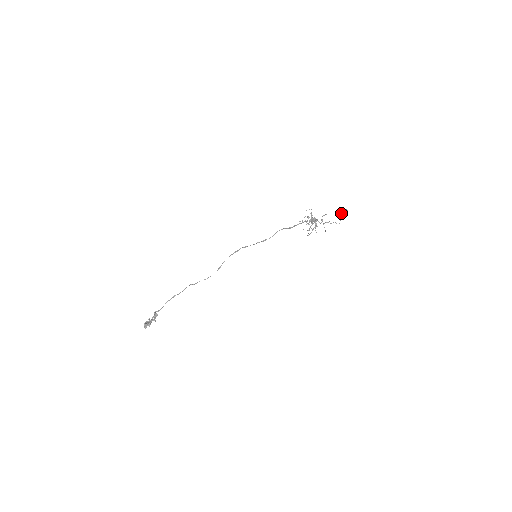
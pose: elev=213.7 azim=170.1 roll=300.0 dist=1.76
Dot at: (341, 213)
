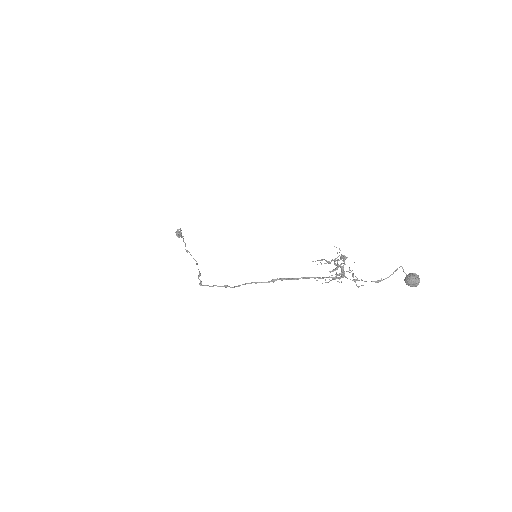
Dot at: occluded
